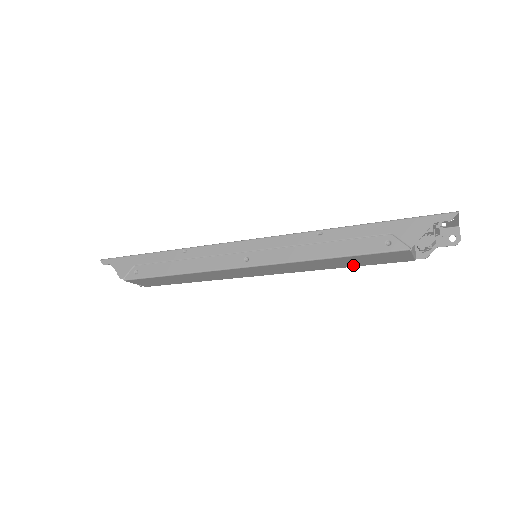
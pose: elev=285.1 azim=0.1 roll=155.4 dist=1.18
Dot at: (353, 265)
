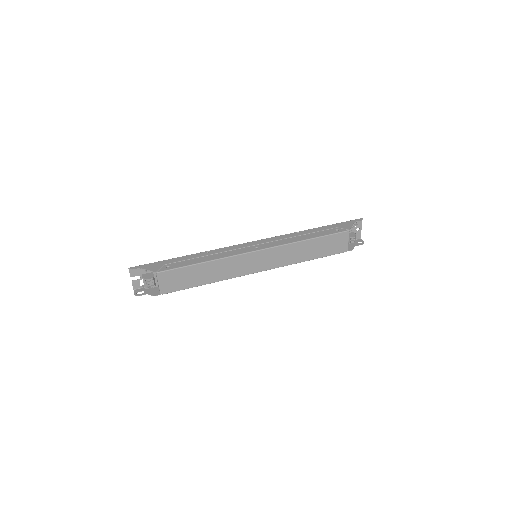
Dot at: (316, 256)
